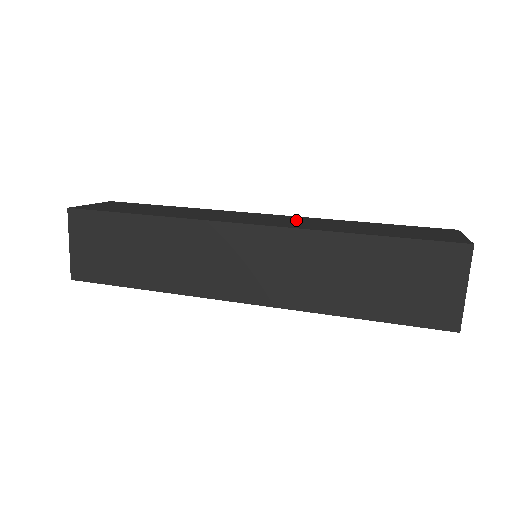
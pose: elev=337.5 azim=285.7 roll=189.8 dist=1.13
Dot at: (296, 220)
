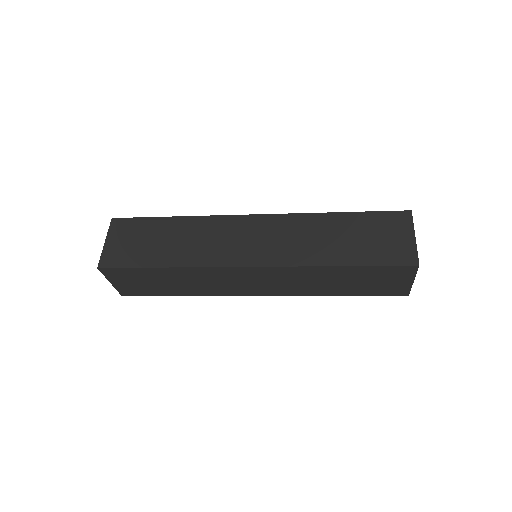
Dot at: occluded
